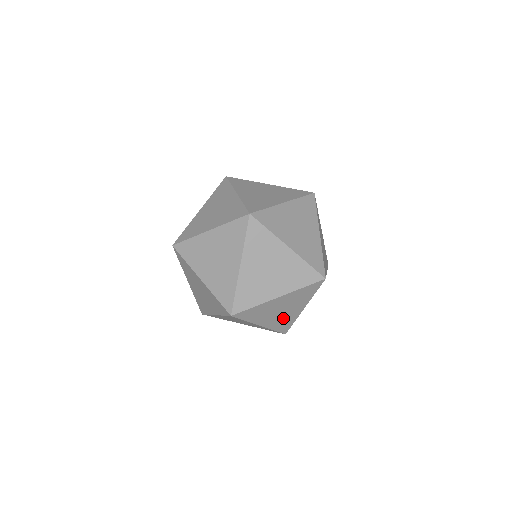
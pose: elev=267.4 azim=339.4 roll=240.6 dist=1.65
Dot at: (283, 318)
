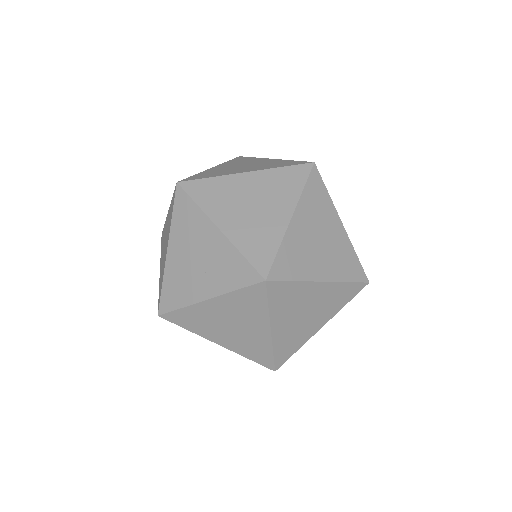
Dot at: (247, 340)
